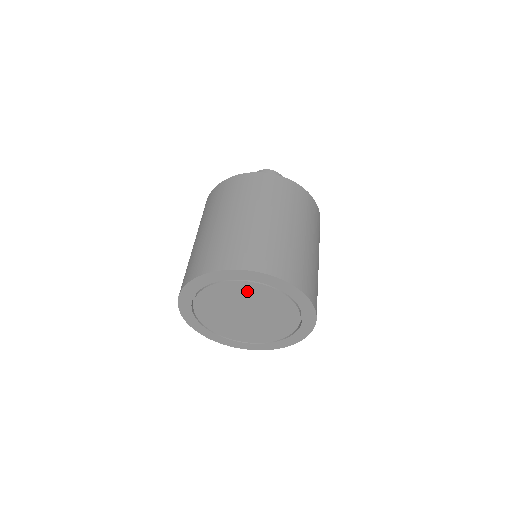
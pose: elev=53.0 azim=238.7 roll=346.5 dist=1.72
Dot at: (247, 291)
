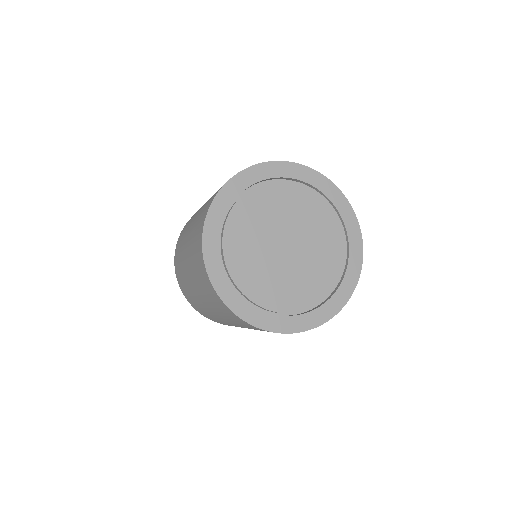
Dot at: (314, 210)
